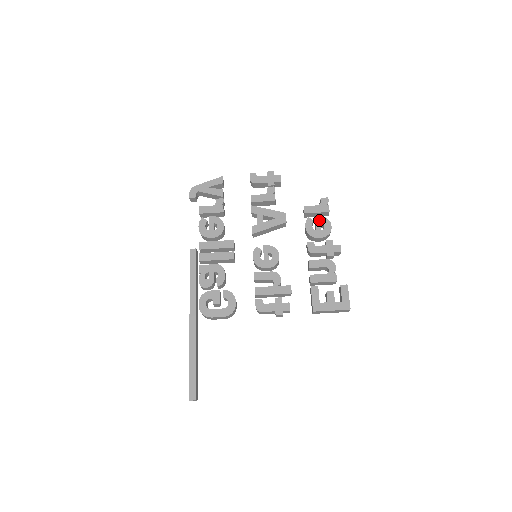
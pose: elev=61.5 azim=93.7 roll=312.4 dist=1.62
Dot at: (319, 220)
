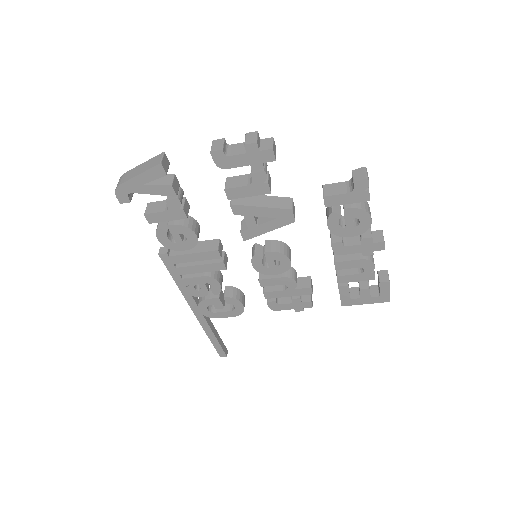
Dot at: (350, 214)
